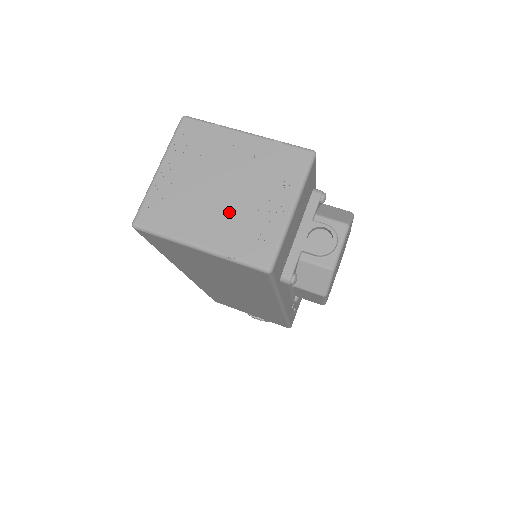
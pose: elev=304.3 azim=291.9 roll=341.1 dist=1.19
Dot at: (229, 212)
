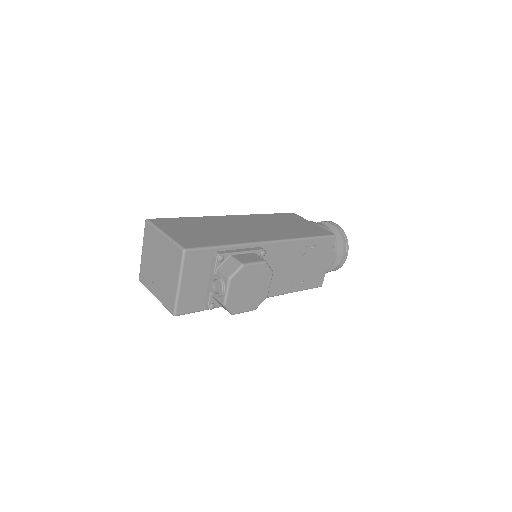
Dot at: (161, 281)
